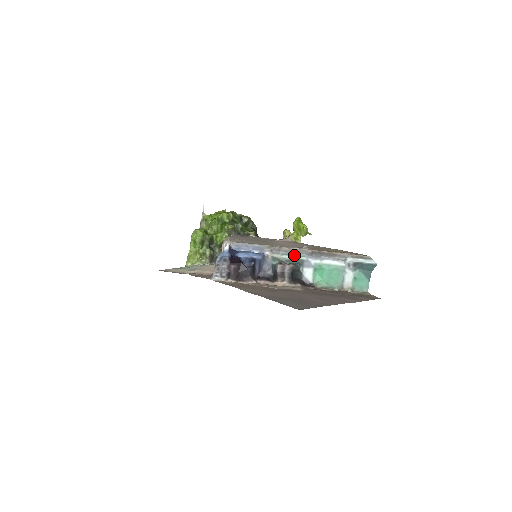
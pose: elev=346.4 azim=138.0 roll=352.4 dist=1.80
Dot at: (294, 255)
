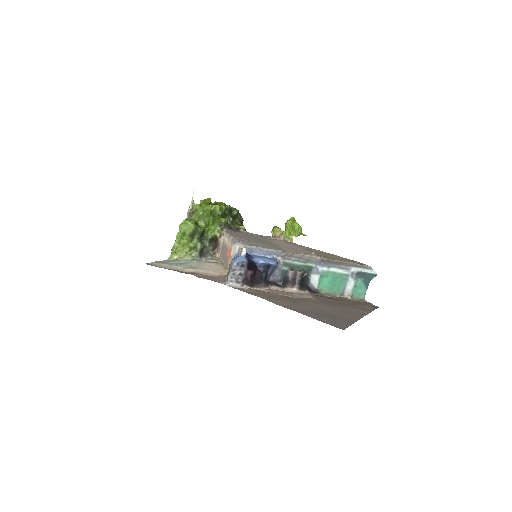
Dot at: (304, 262)
